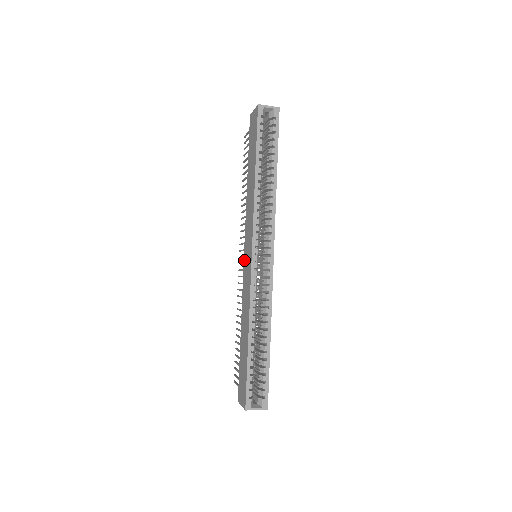
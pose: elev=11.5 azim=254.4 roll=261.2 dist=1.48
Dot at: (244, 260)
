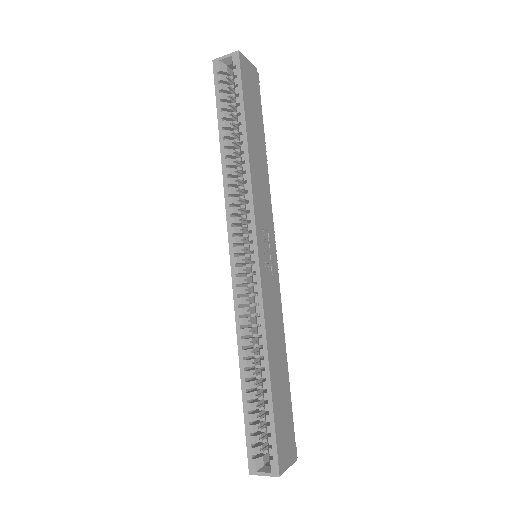
Dot at: occluded
